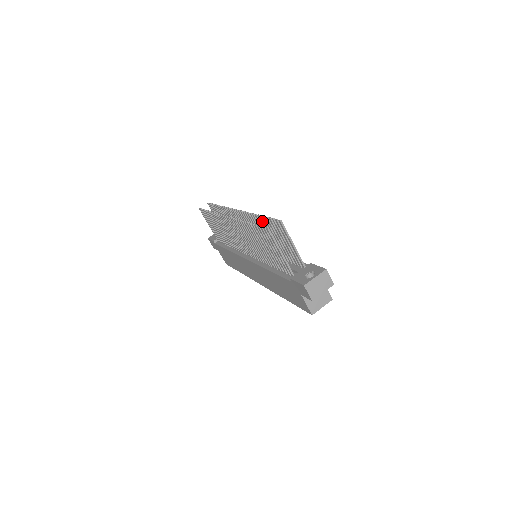
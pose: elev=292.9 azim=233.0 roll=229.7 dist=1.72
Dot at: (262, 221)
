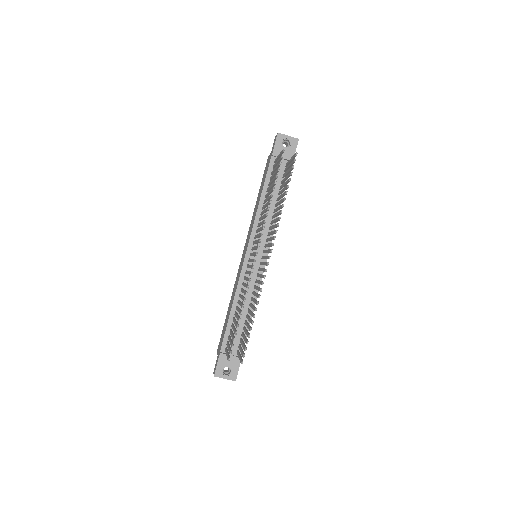
Dot at: occluded
